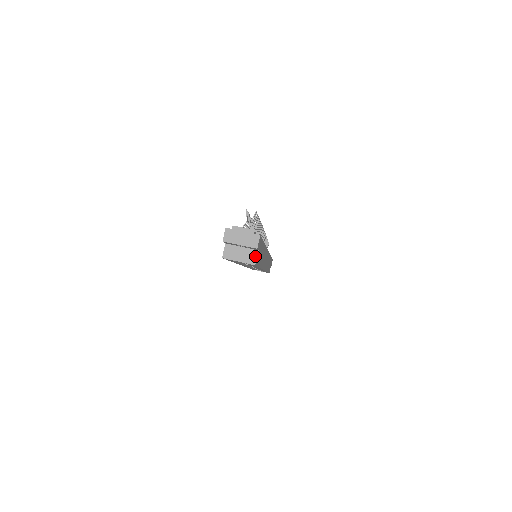
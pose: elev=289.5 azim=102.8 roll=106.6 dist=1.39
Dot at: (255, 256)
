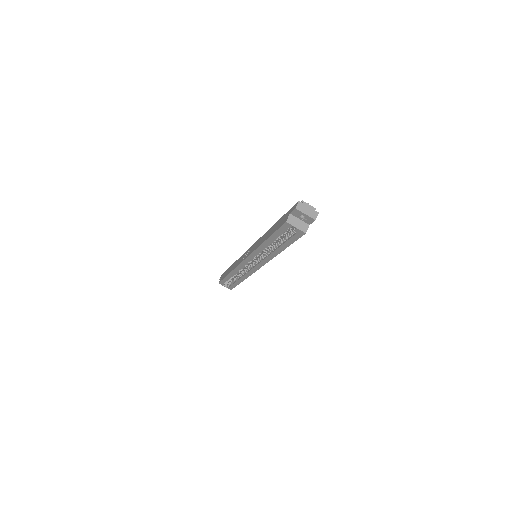
Dot at: (307, 228)
